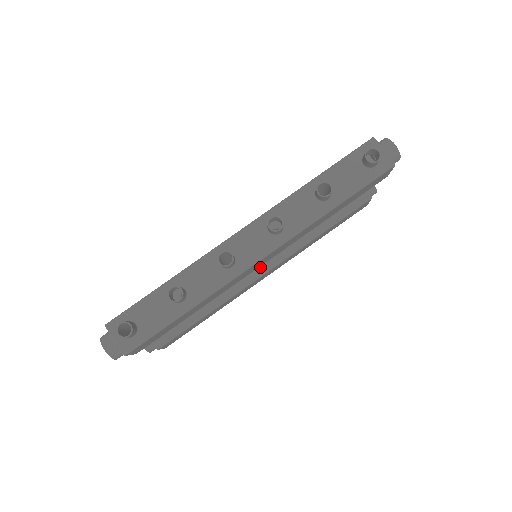
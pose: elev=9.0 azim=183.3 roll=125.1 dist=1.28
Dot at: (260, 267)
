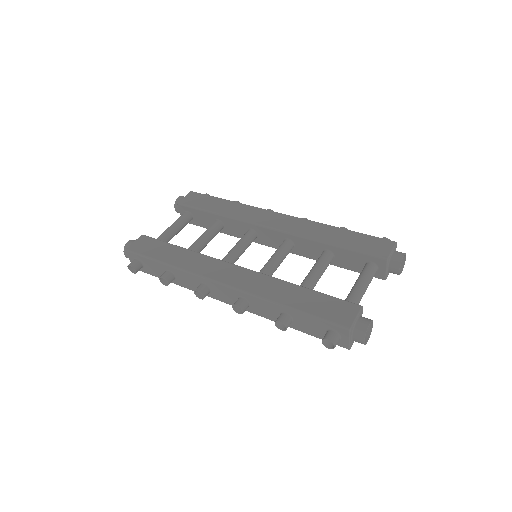
Dot at: (270, 242)
